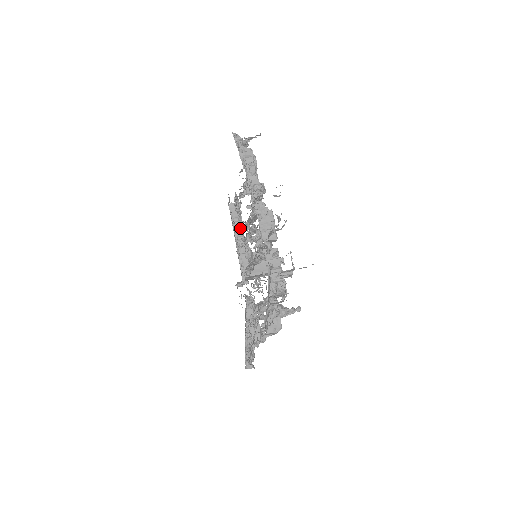
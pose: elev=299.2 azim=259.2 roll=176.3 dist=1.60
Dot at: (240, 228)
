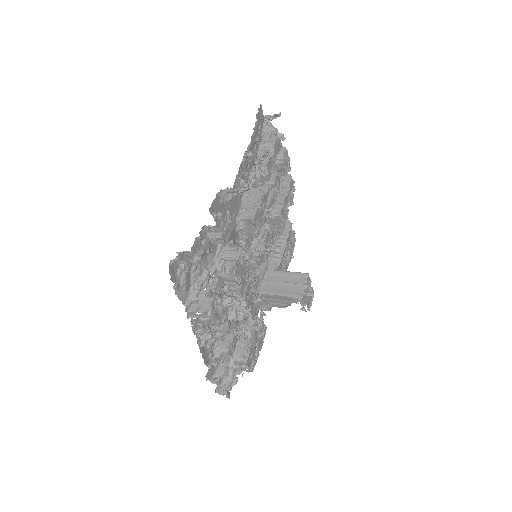
Dot at: occluded
